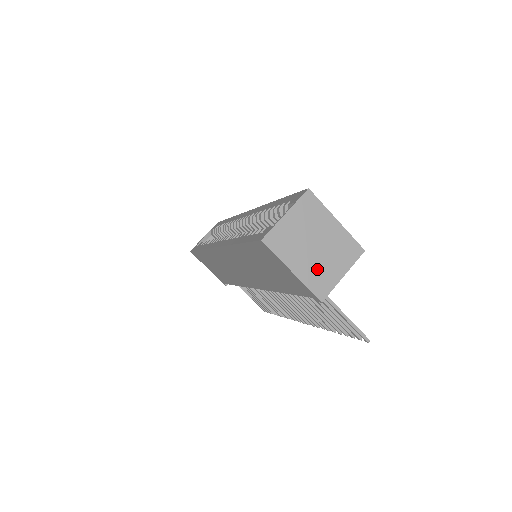
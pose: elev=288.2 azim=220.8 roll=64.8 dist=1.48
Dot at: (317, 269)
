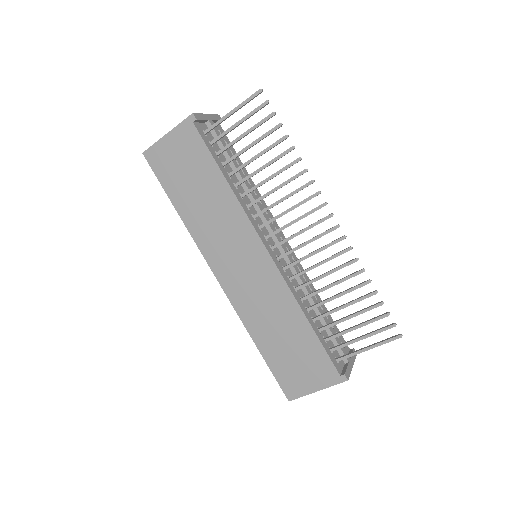
Dot at: occluded
